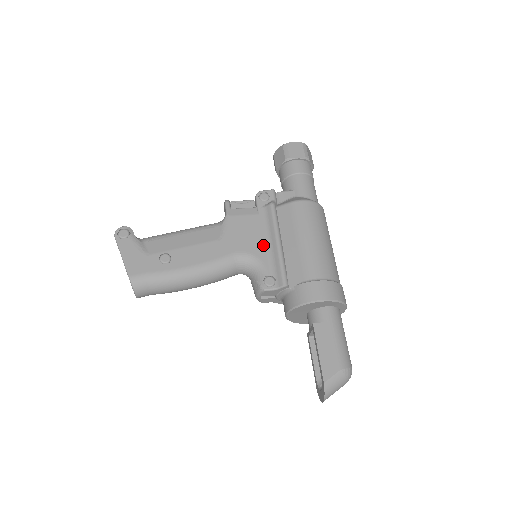
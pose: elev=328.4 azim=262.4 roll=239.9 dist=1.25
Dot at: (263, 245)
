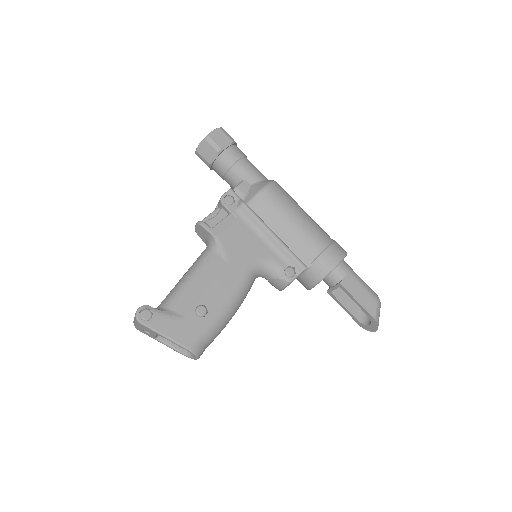
Dot at: (262, 245)
